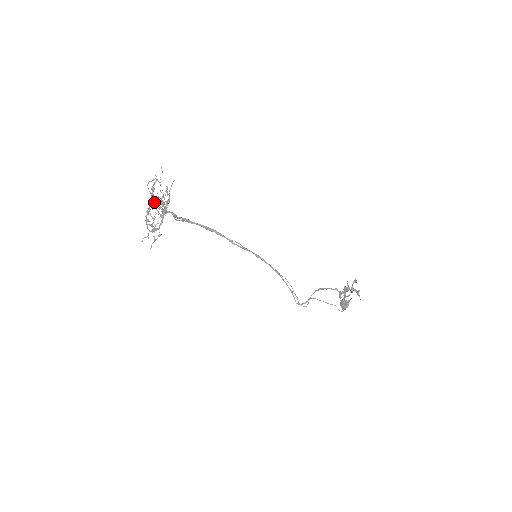
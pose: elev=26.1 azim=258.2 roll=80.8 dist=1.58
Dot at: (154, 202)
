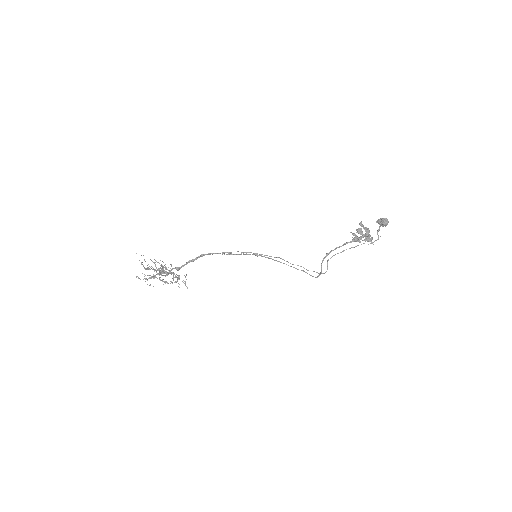
Dot at: (158, 270)
